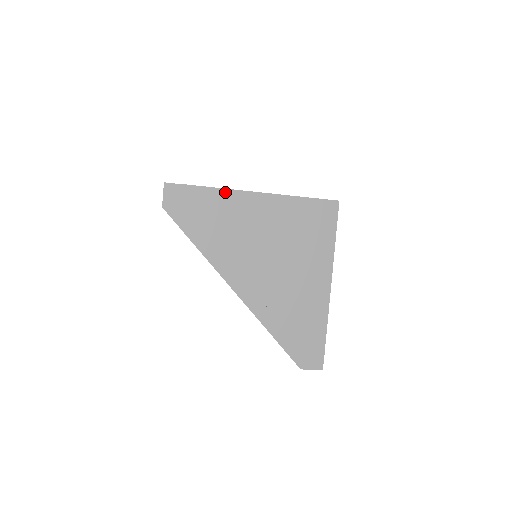
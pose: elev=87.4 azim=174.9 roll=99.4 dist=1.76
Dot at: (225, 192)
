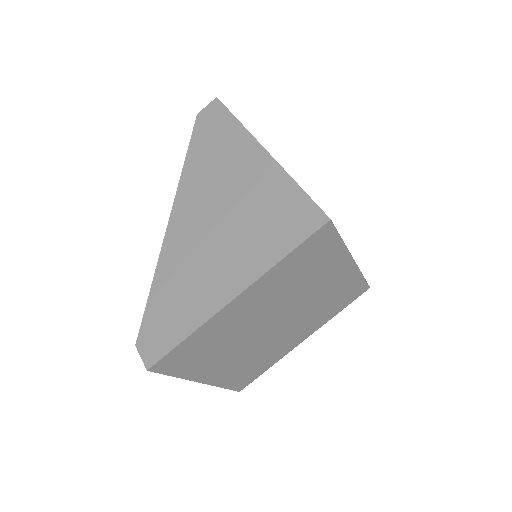
Dot at: (246, 134)
